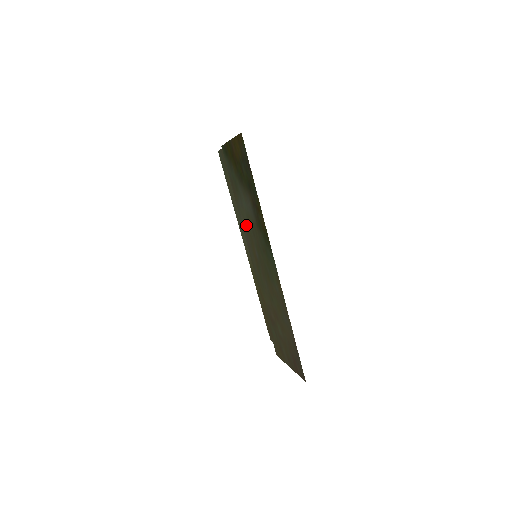
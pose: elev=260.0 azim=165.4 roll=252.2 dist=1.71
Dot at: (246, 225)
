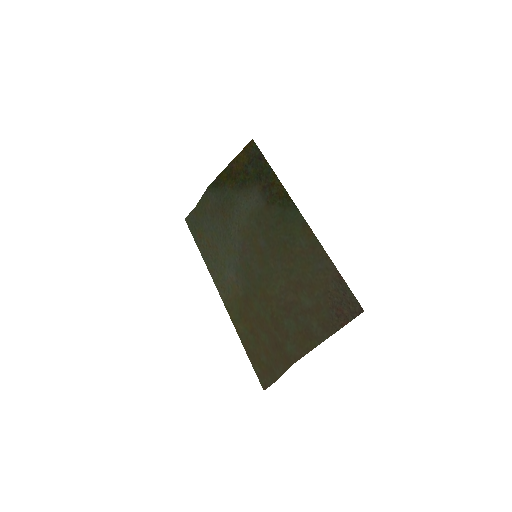
Dot at: (244, 229)
